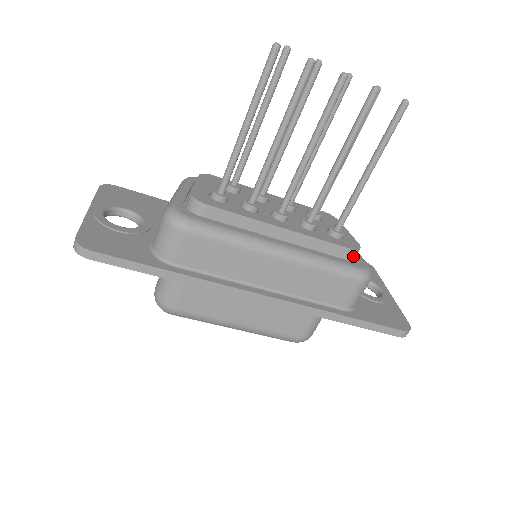
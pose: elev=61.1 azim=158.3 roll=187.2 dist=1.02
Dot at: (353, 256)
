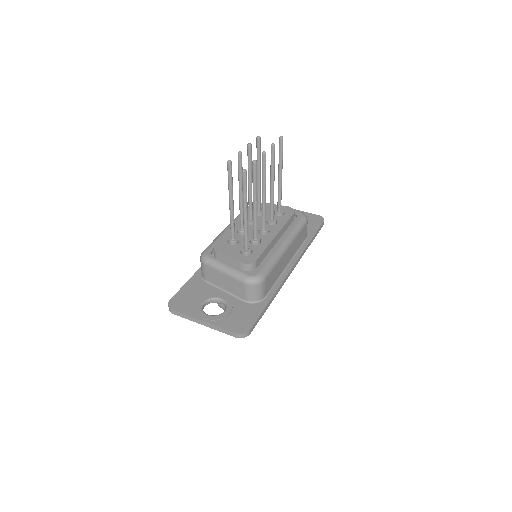
Dot at: occluded
